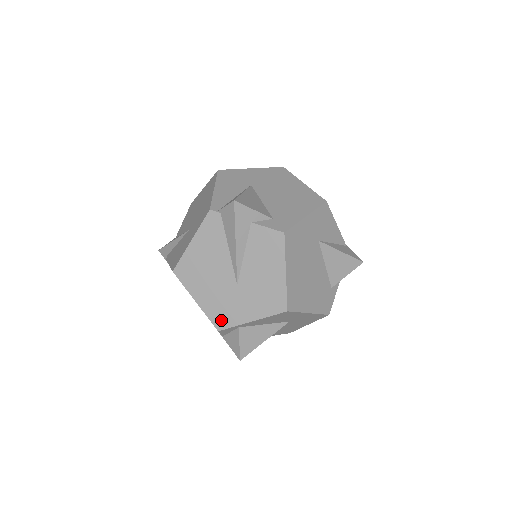
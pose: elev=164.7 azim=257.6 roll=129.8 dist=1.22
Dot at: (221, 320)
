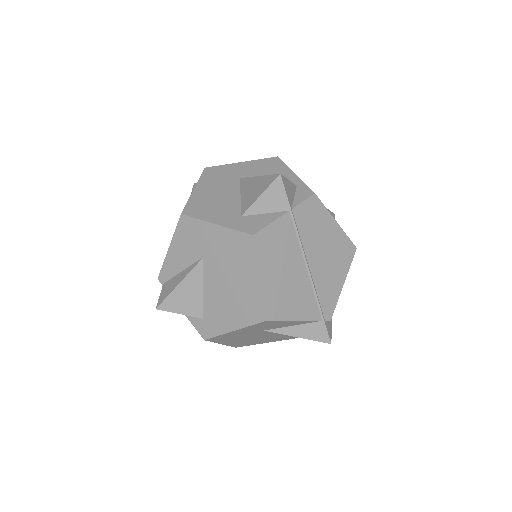
Dot at: occluded
